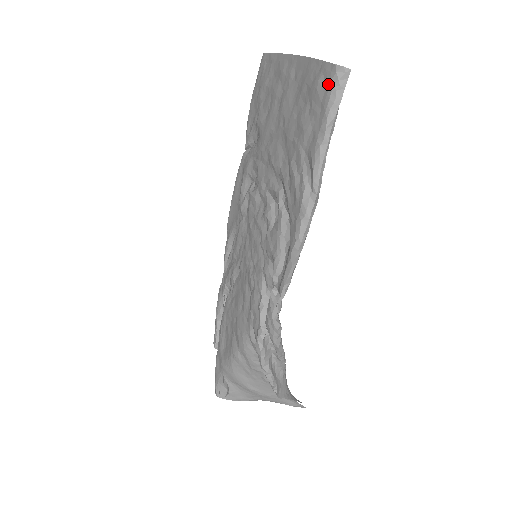
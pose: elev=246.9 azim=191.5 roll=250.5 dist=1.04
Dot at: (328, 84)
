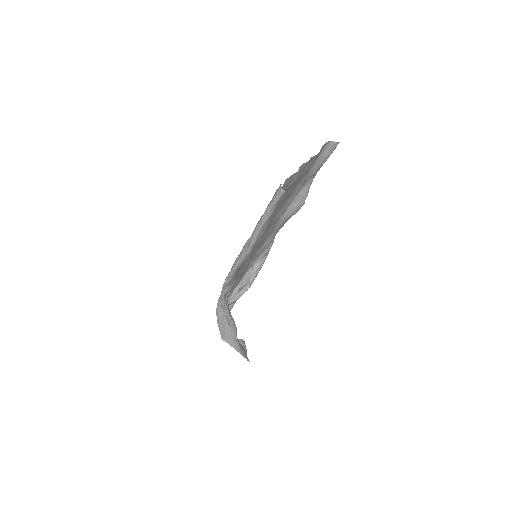
Dot at: (276, 191)
